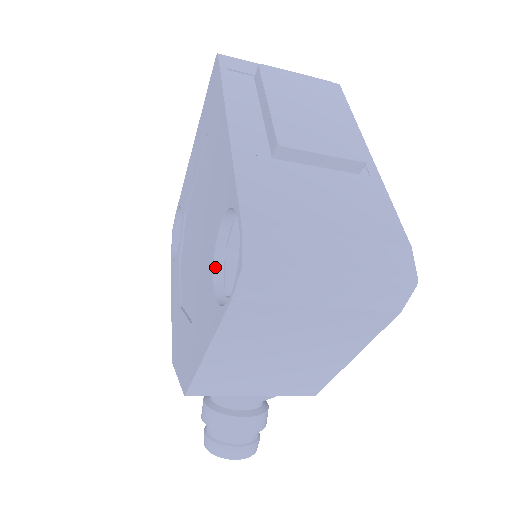
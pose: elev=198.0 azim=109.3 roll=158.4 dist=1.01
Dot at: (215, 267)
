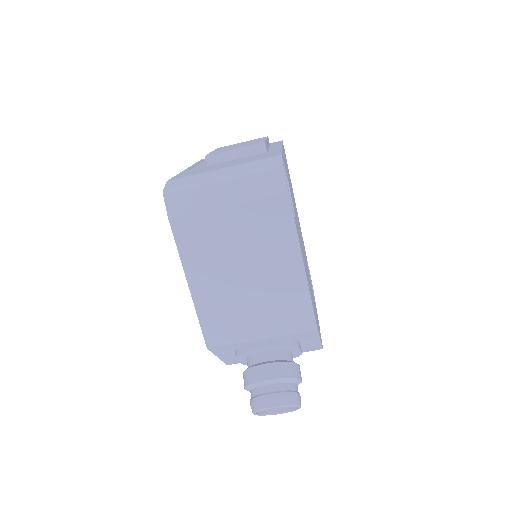
Dot at: occluded
